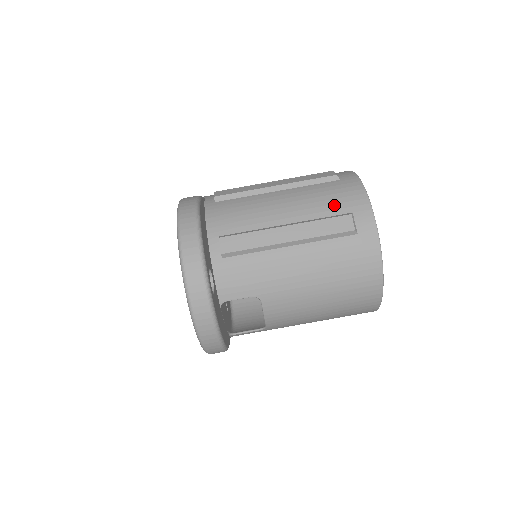
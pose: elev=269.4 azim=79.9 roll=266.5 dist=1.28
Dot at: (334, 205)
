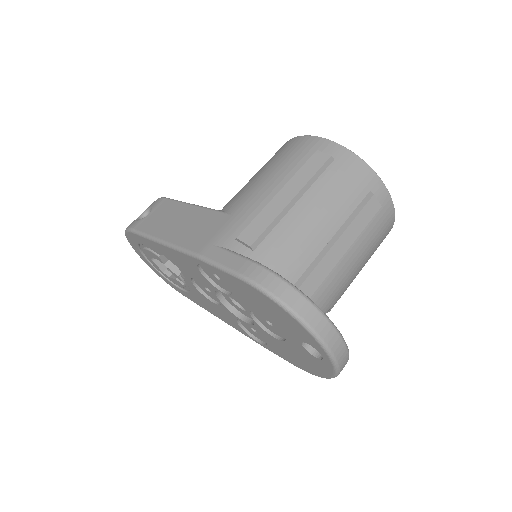
Dot at: (355, 192)
